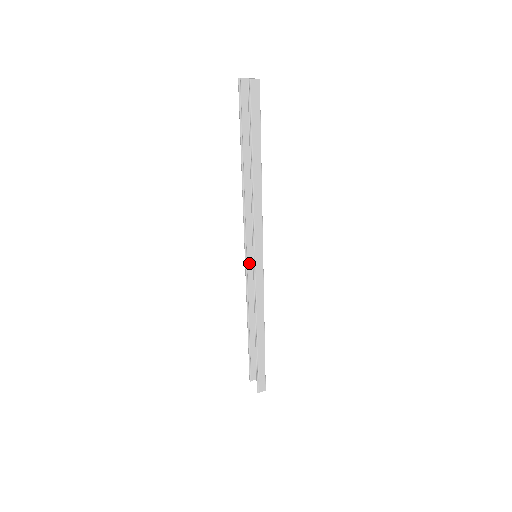
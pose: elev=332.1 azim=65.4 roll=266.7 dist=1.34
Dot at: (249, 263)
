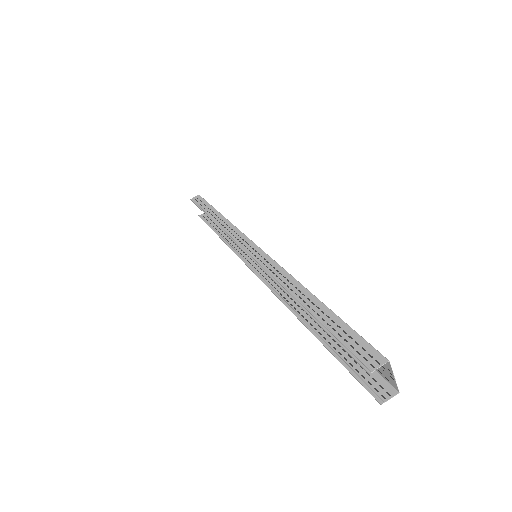
Dot at: (242, 241)
